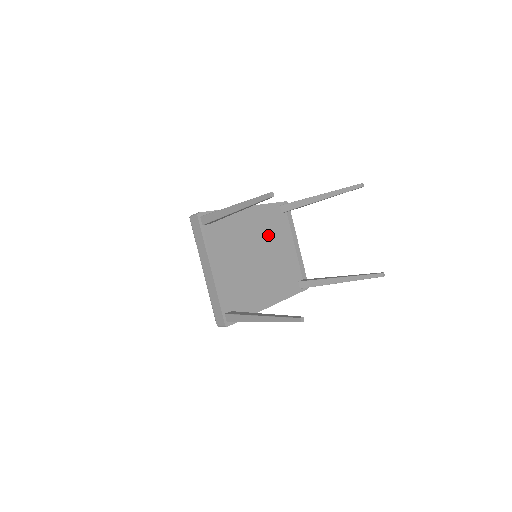
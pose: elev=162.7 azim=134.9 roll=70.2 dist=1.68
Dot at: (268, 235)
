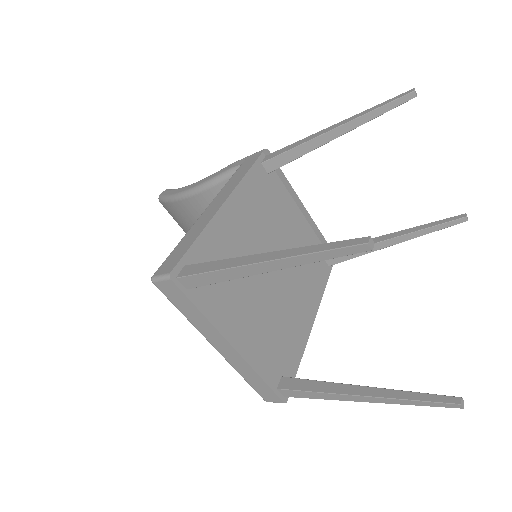
Dot at: (269, 223)
